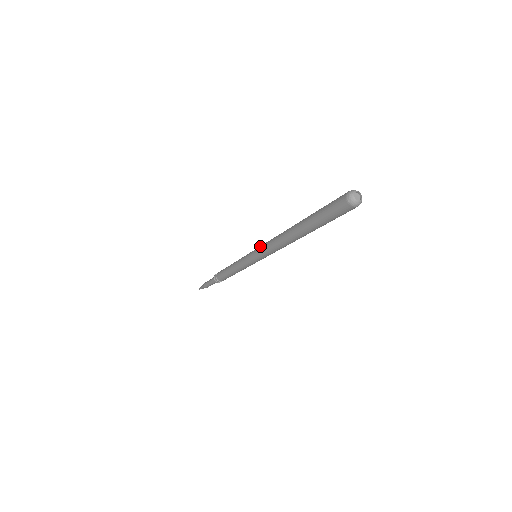
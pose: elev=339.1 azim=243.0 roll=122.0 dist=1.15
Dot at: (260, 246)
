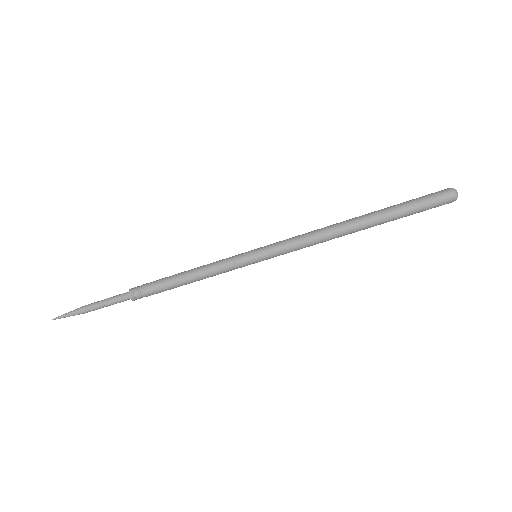
Dot at: (277, 242)
